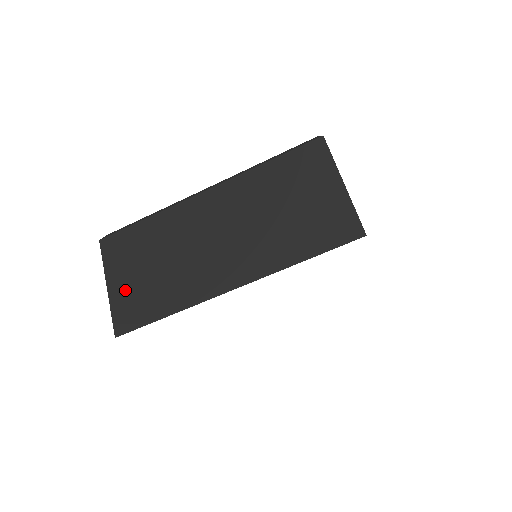
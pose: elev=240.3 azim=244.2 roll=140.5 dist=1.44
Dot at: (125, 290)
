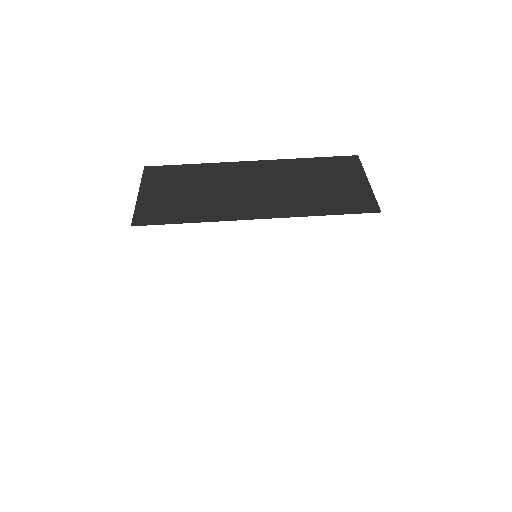
Dot at: (155, 199)
